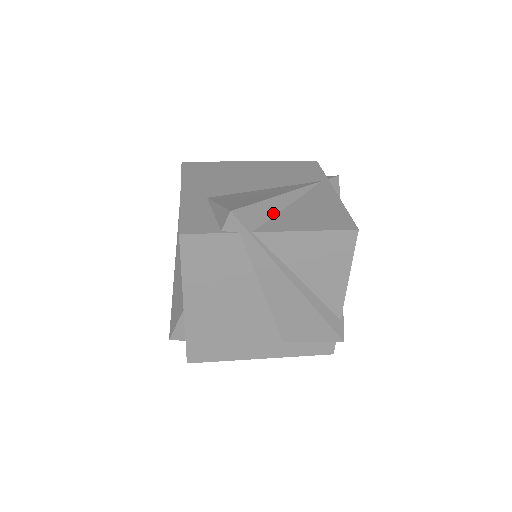
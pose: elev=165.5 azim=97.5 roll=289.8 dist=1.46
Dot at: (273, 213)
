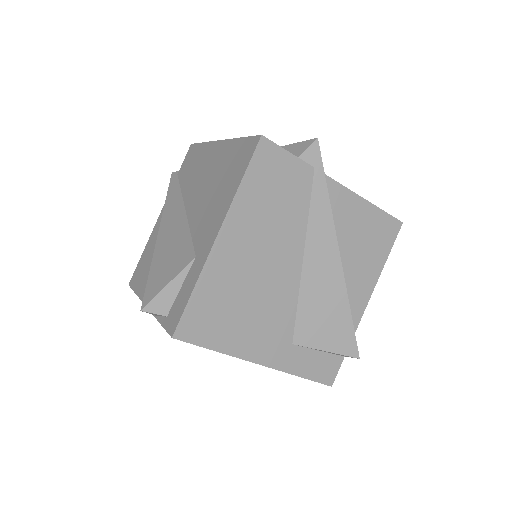
Dot at: occluded
